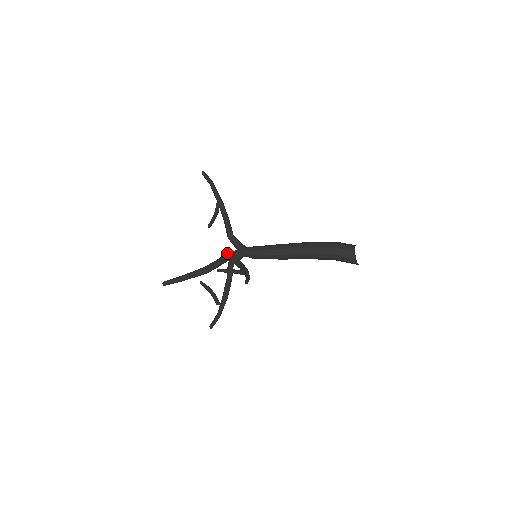
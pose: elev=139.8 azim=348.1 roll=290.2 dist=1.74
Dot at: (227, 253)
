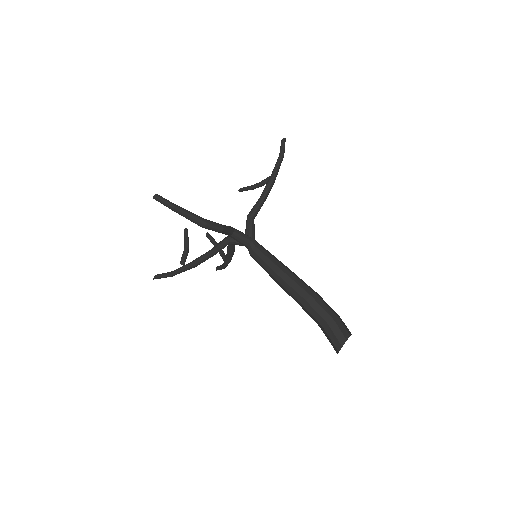
Dot at: occluded
